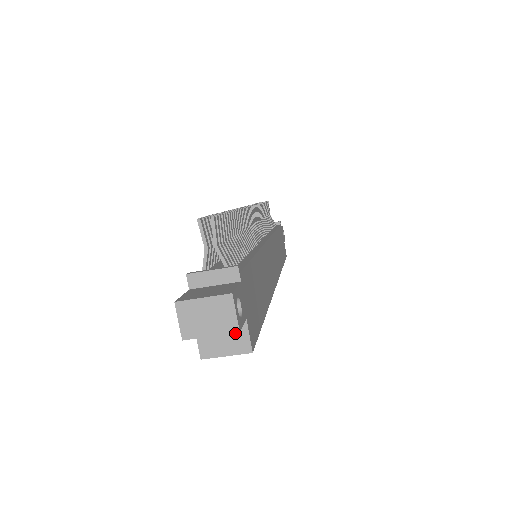
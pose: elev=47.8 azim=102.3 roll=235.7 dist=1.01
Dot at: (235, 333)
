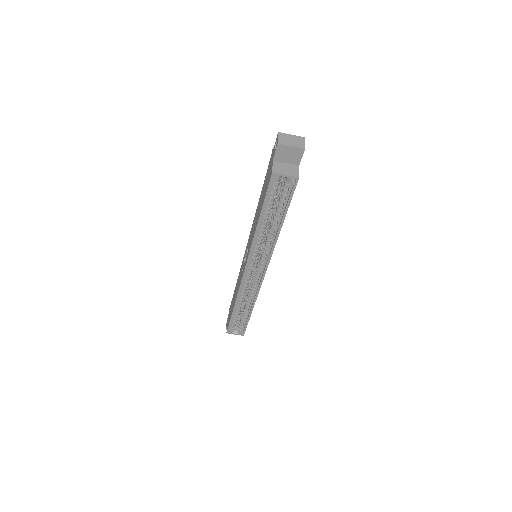
Dot at: (292, 168)
